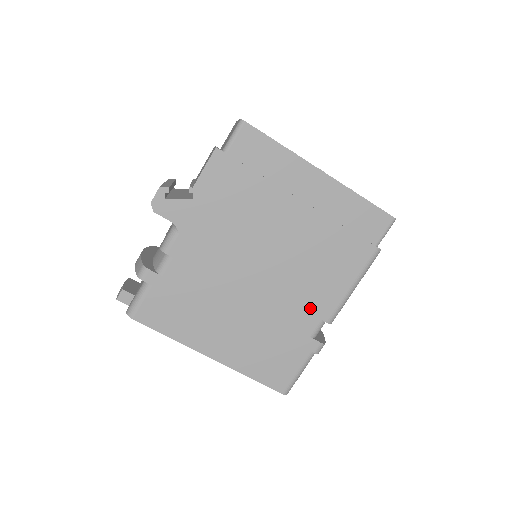
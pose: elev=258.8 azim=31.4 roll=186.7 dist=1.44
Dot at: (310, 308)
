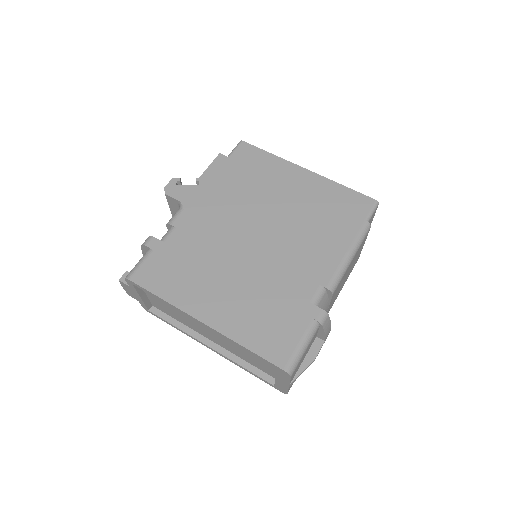
Dot at: (307, 273)
